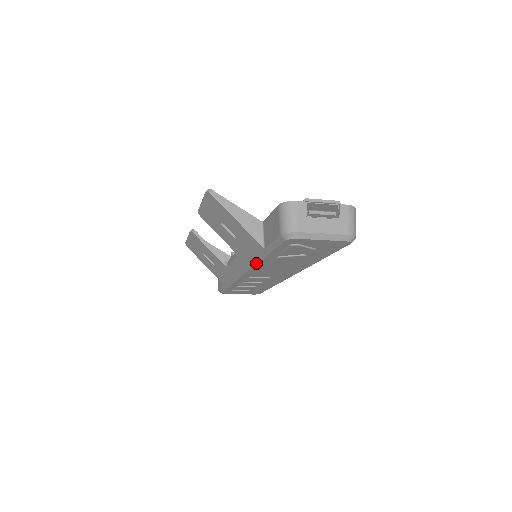
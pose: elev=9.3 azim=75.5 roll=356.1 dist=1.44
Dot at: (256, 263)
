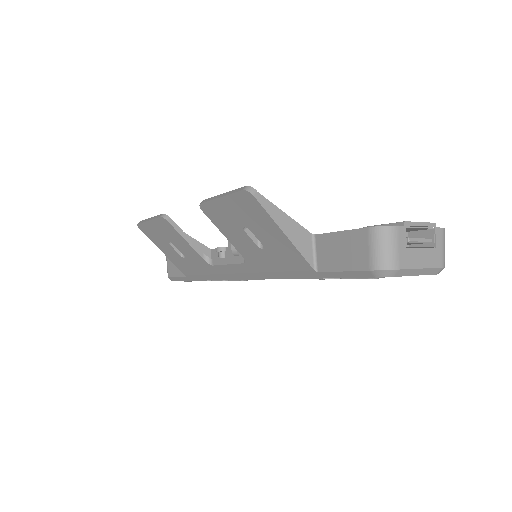
Dot at: (280, 278)
